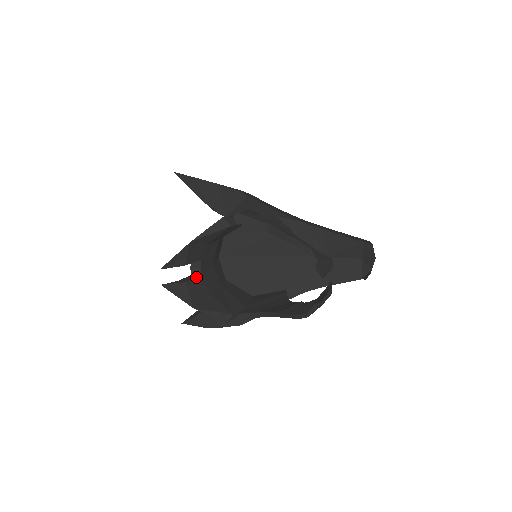
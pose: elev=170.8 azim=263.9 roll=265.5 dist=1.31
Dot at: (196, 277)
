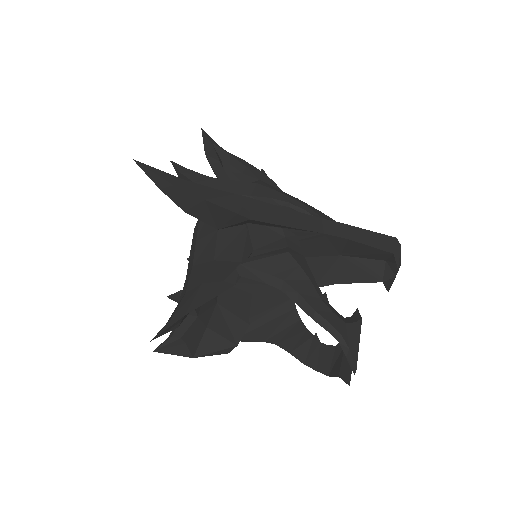
Dot at: (191, 319)
